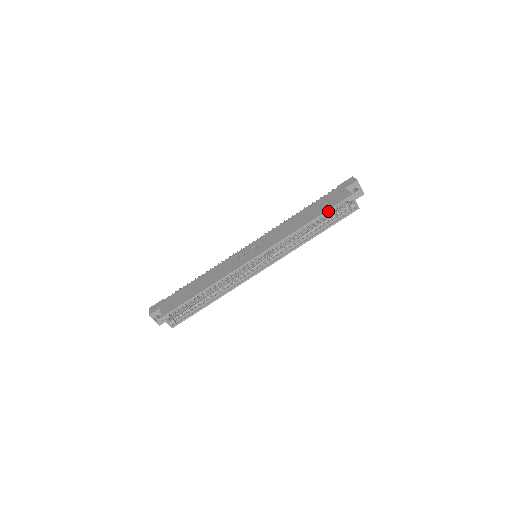
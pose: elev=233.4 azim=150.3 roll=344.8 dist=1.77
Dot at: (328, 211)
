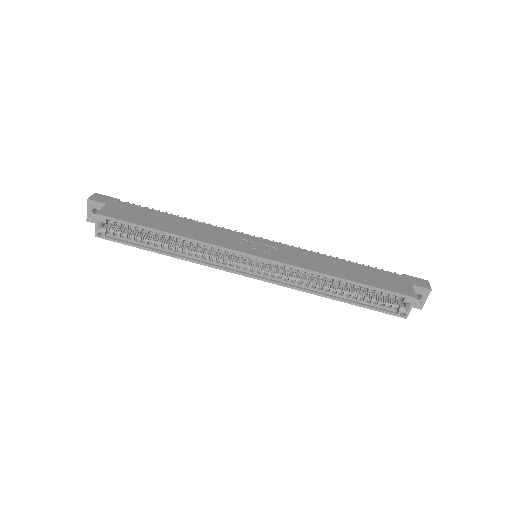
Dot at: (375, 289)
